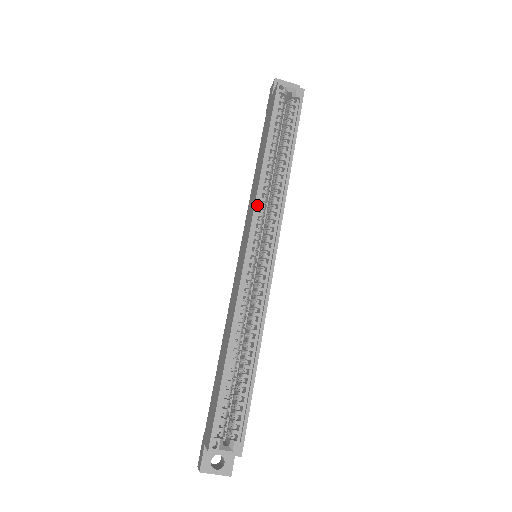
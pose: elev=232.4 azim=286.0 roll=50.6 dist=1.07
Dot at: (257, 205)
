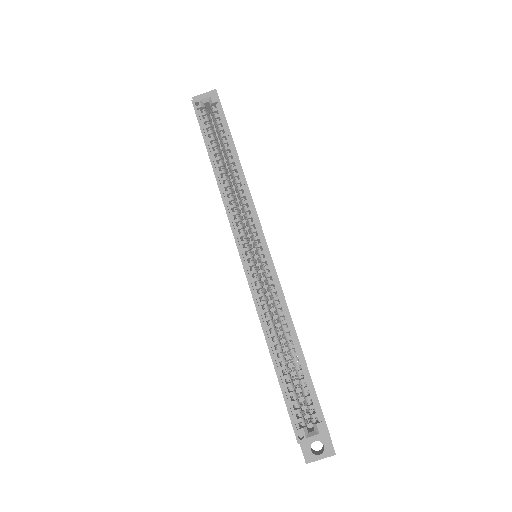
Dot at: (229, 214)
